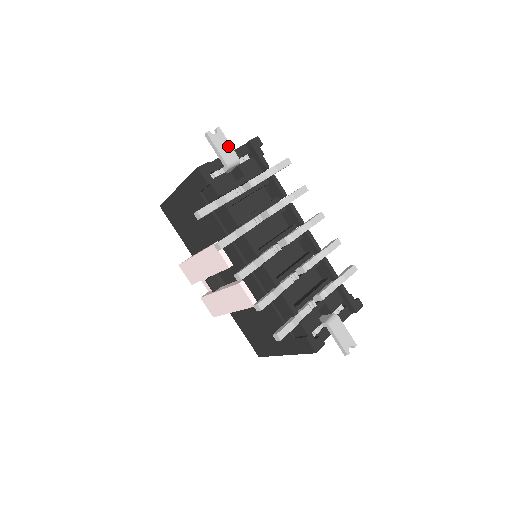
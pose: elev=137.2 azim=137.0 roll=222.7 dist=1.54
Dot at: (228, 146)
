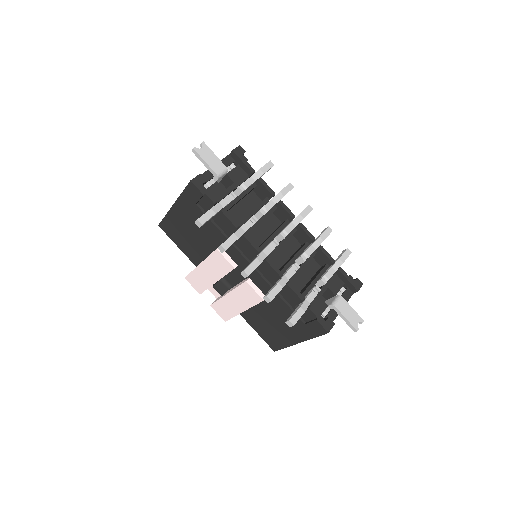
Dot at: (215, 158)
